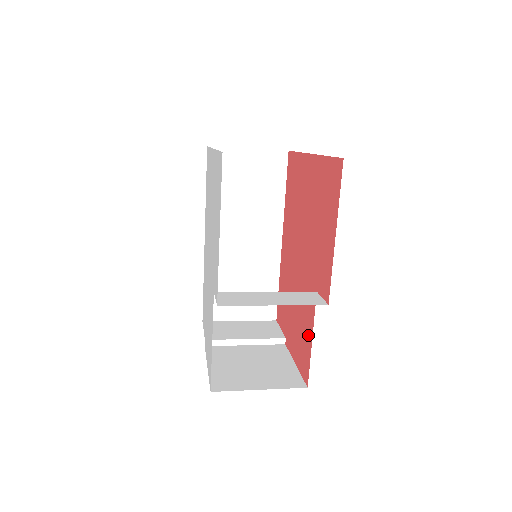
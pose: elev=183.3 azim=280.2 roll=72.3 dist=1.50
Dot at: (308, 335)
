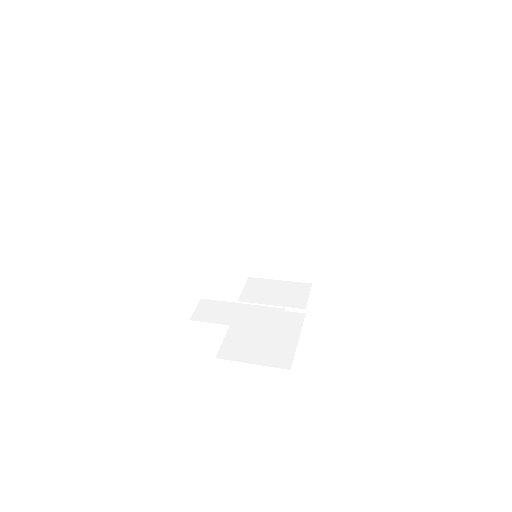
Dot at: occluded
